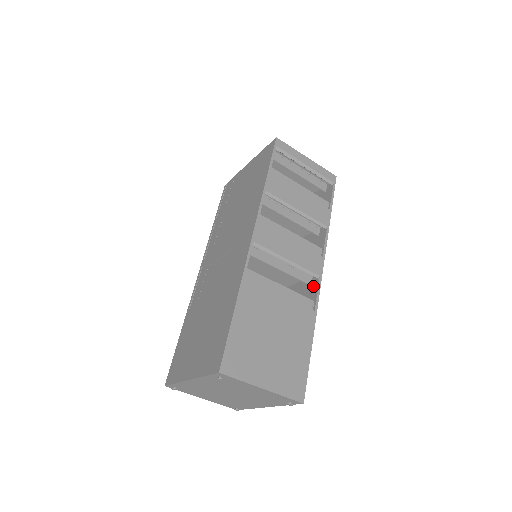
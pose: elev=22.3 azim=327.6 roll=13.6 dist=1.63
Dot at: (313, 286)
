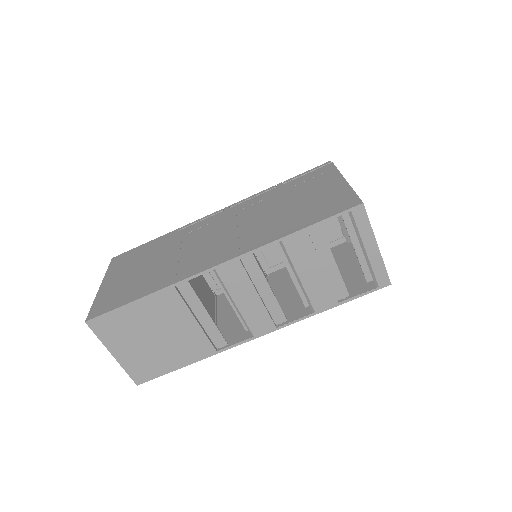
Dot at: (245, 334)
